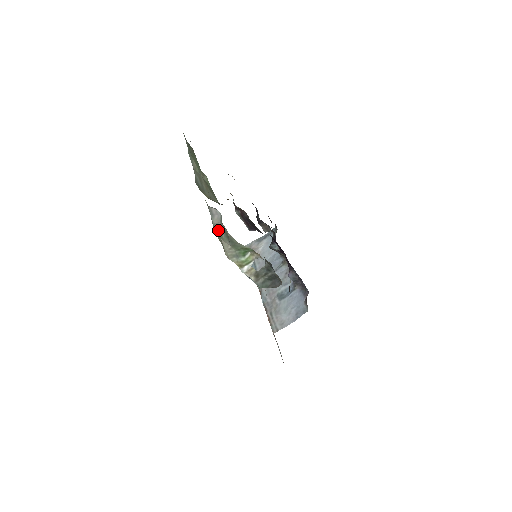
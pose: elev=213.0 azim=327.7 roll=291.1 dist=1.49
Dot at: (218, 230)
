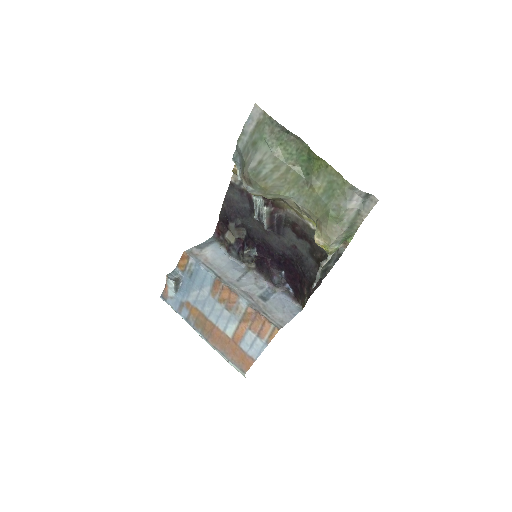
Dot at: (345, 215)
